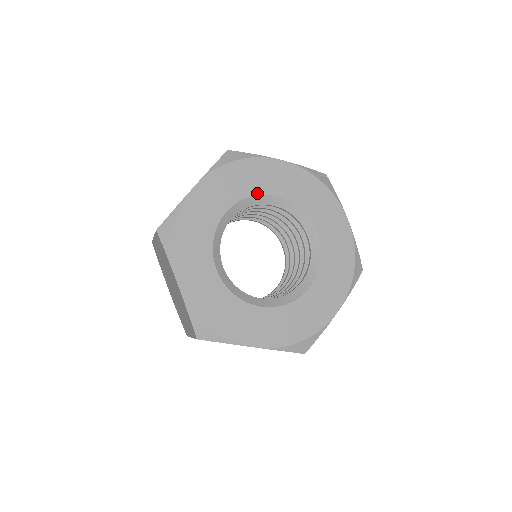
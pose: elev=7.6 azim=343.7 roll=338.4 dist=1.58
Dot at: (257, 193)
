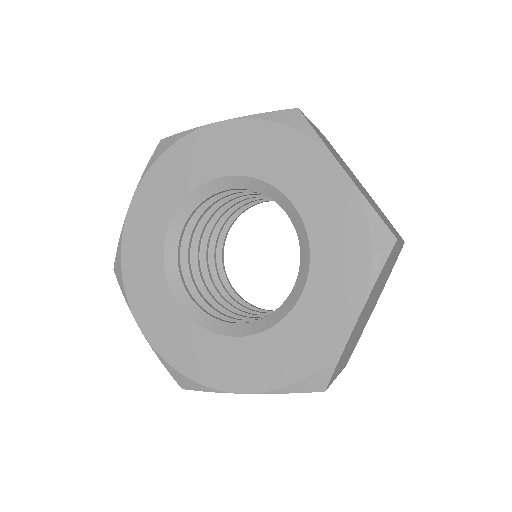
Dot at: (276, 184)
